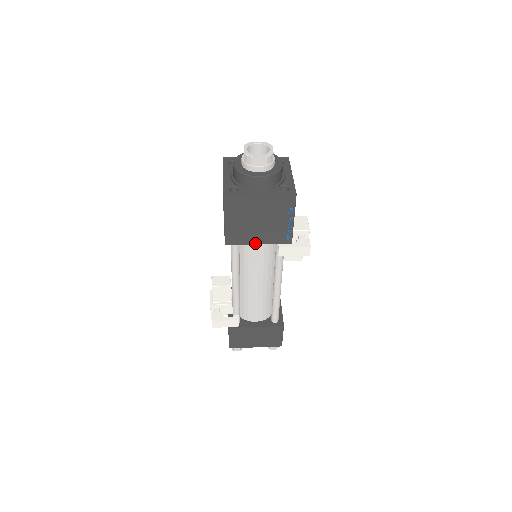
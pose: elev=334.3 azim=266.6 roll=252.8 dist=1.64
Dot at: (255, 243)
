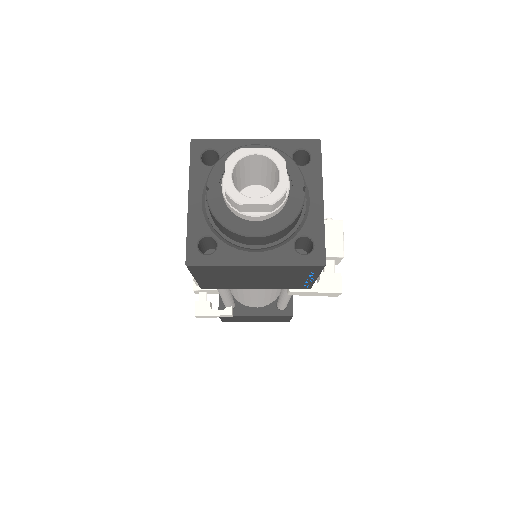
Dot at: (250, 288)
